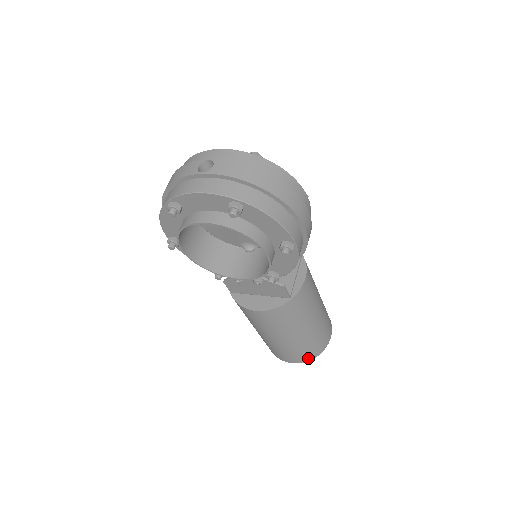
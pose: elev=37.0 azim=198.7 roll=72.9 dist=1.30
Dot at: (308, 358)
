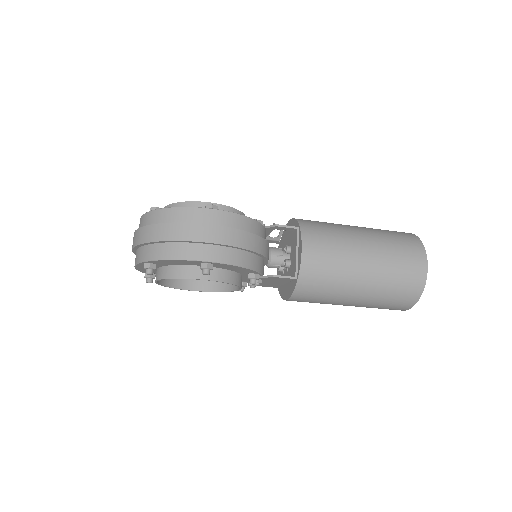
Dot at: (411, 301)
